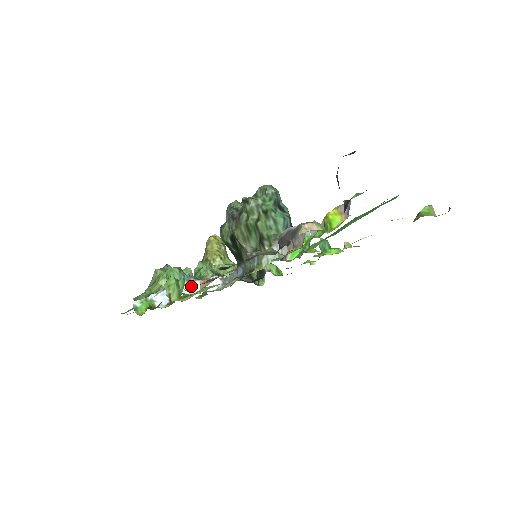
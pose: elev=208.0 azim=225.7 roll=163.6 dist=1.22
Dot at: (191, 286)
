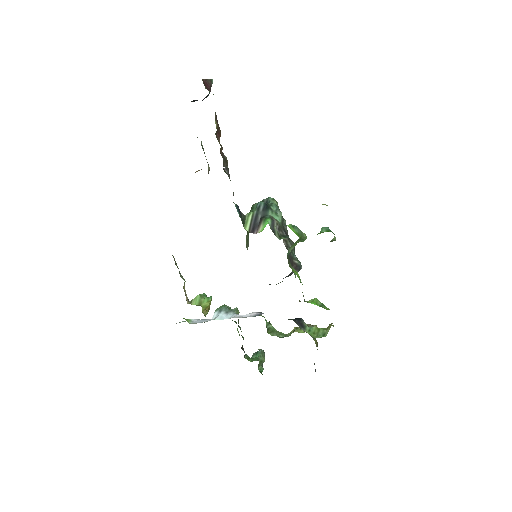
Dot at: (227, 316)
